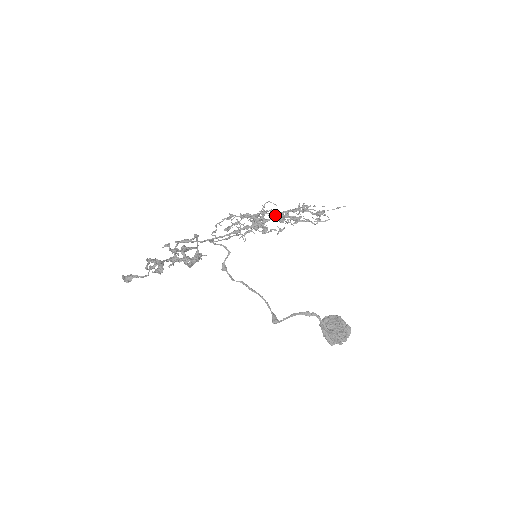
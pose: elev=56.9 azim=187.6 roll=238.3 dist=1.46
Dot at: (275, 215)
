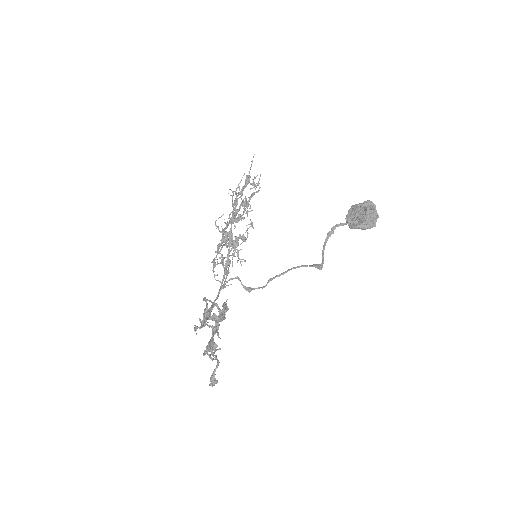
Dot at: (230, 221)
